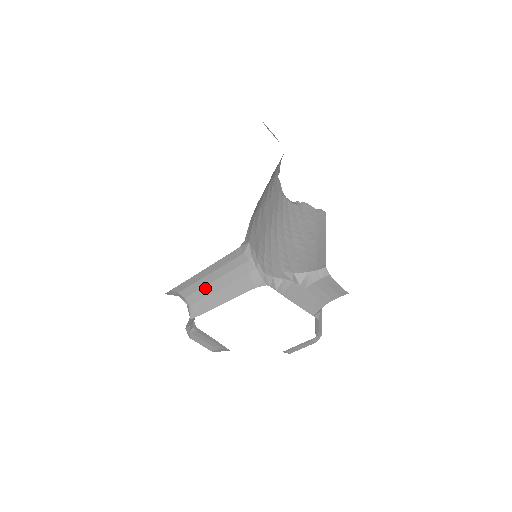
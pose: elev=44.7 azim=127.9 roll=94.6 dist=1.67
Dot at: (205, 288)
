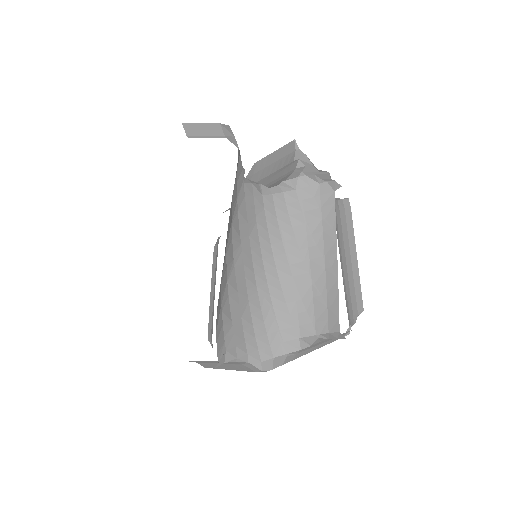
Dot at: (202, 361)
